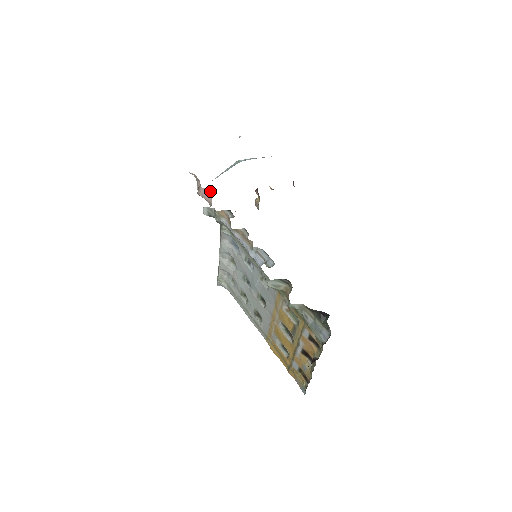
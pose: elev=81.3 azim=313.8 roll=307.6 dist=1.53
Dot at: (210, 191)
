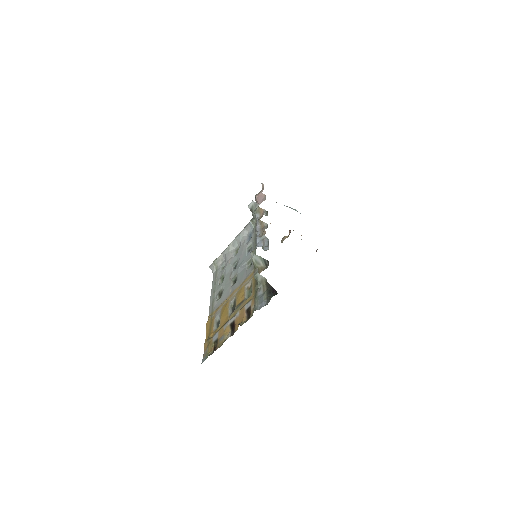
Dot at: (265, 197)
